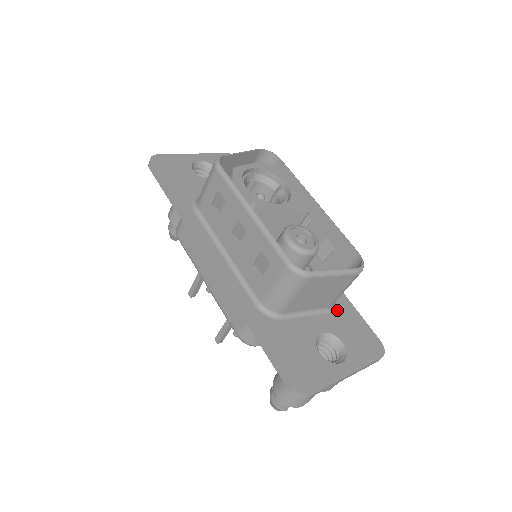
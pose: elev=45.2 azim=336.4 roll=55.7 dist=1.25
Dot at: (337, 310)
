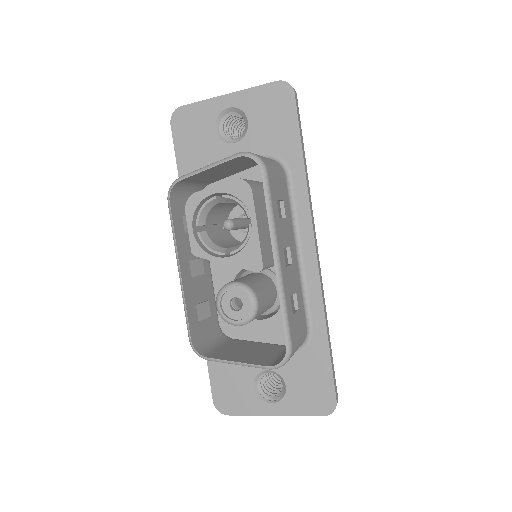
Dot at: (303, 352)
